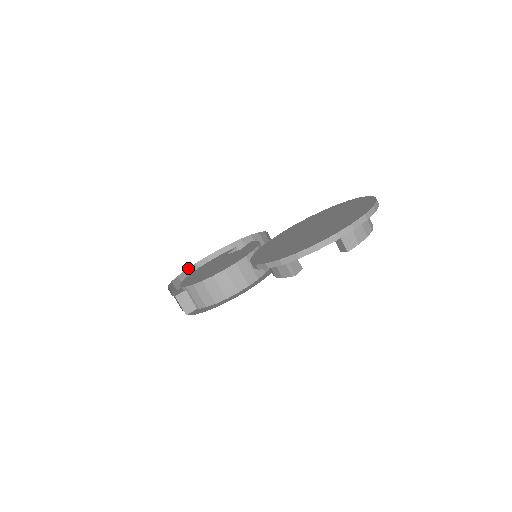
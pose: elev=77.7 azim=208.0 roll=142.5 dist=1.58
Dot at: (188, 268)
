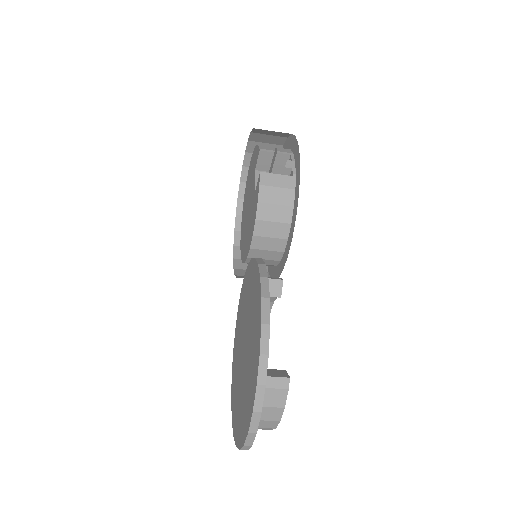
Dot at: occluded
